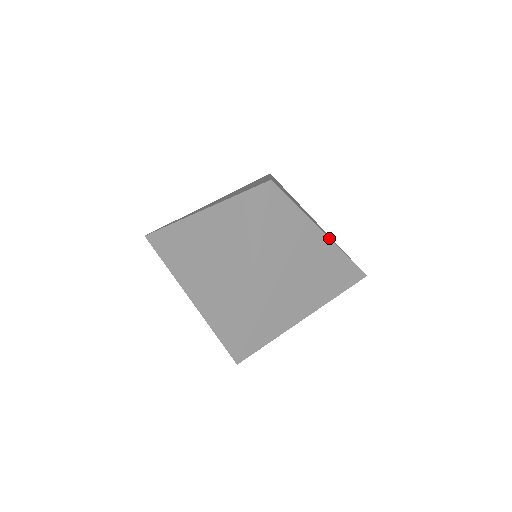
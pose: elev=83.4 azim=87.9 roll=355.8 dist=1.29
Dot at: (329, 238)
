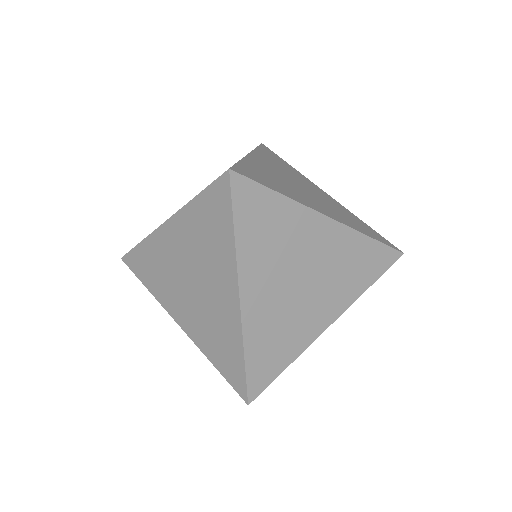
Dot at: (337, 221)
